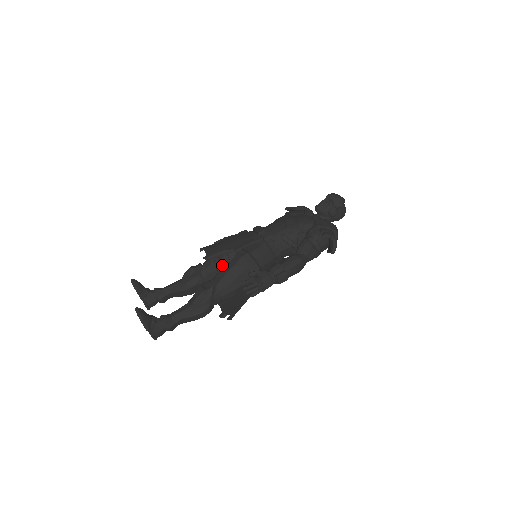
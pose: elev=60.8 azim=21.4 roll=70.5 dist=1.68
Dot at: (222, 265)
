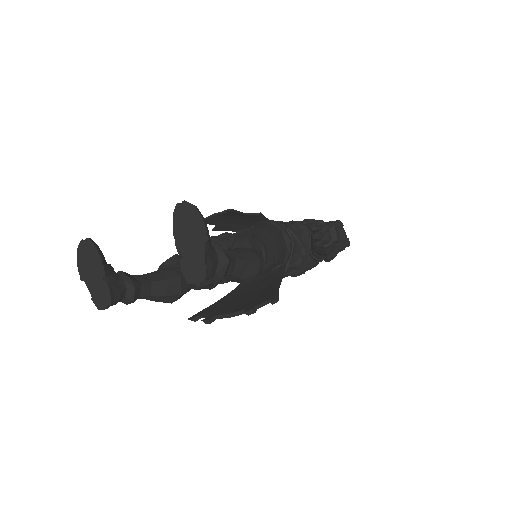
Dot at: occluded
